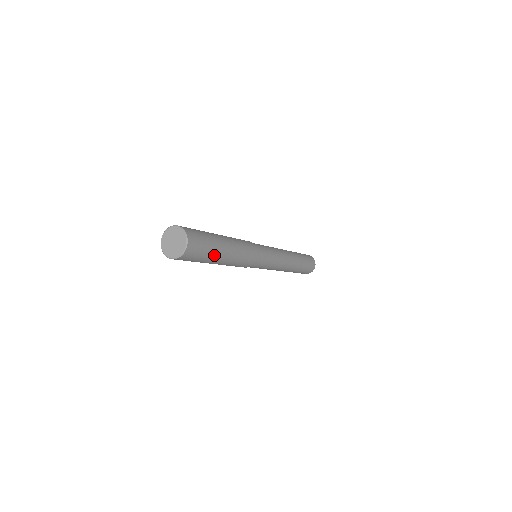
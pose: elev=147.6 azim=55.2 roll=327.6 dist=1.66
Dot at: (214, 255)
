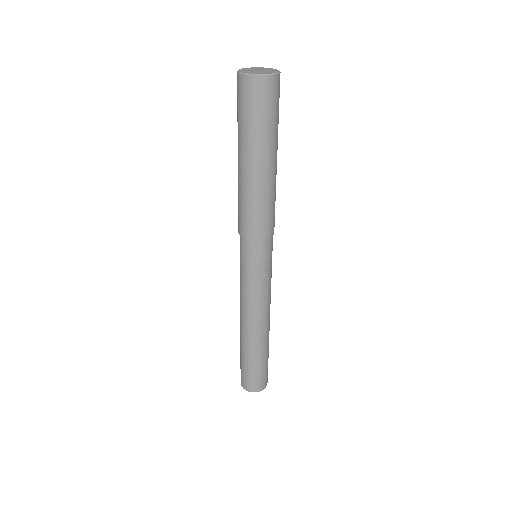
Dot at: (277, 138)
